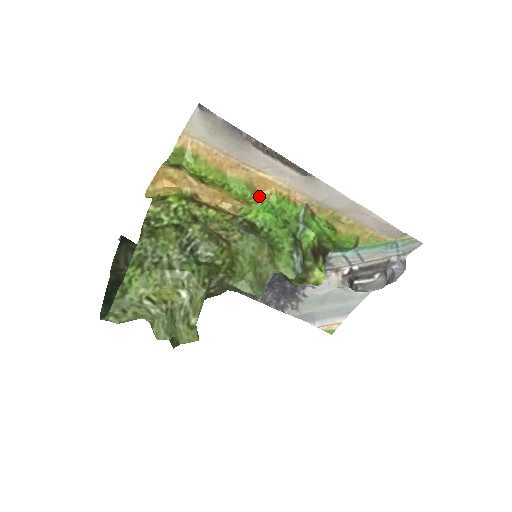
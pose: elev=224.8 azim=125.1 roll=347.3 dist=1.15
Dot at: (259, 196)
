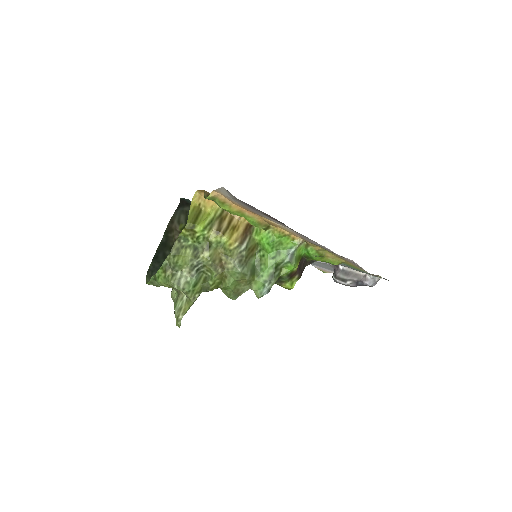
Dot at: (269, 227)
